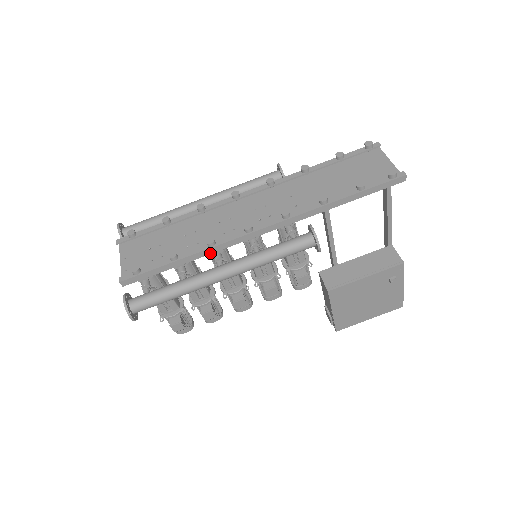
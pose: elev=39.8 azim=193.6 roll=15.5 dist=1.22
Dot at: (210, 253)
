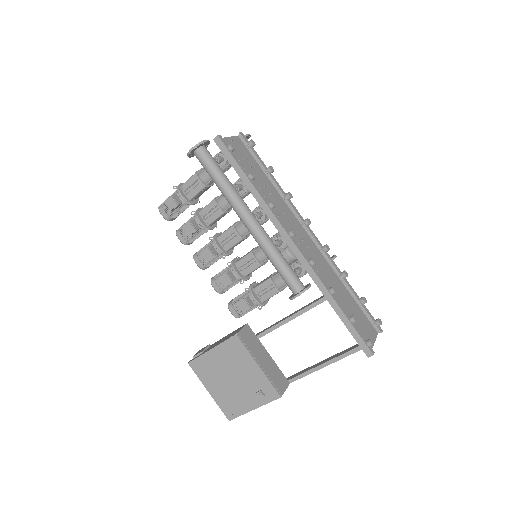
Dot at: (262, 207)
